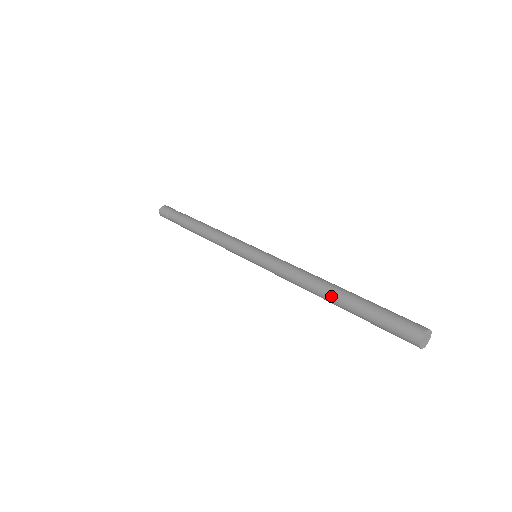
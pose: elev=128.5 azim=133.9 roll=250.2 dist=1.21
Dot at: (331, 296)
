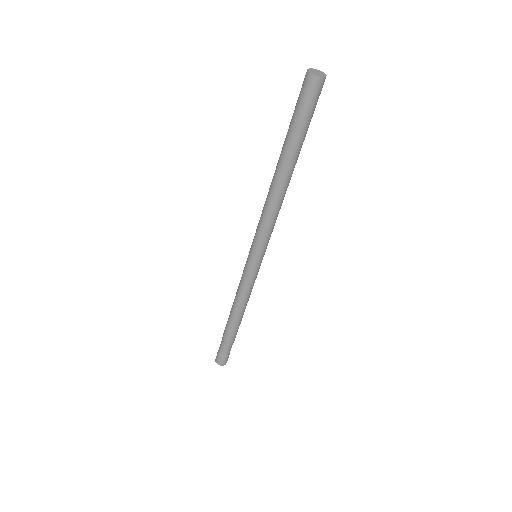
Dot at: (279, 169)
